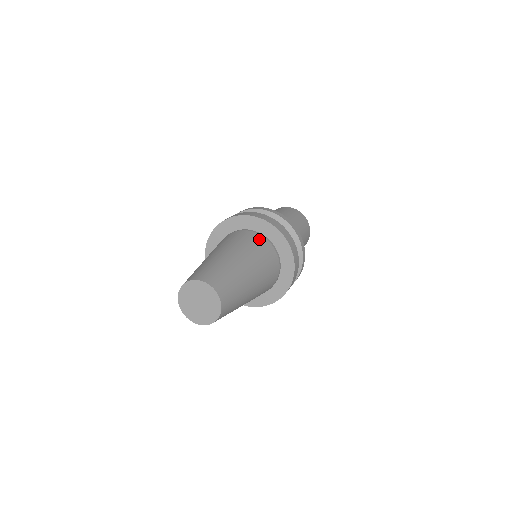
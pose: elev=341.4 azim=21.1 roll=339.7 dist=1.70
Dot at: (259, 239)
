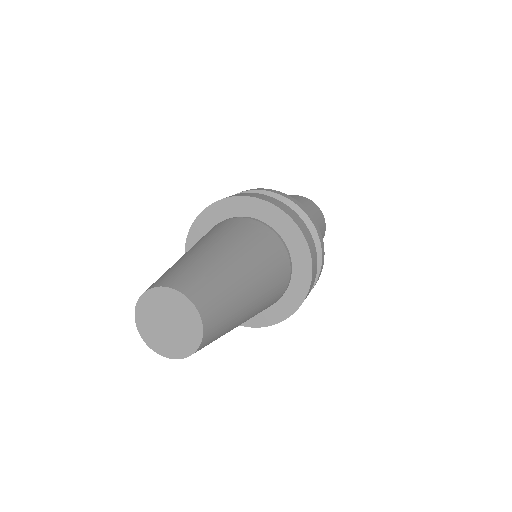
Dot at: (285, 267)
